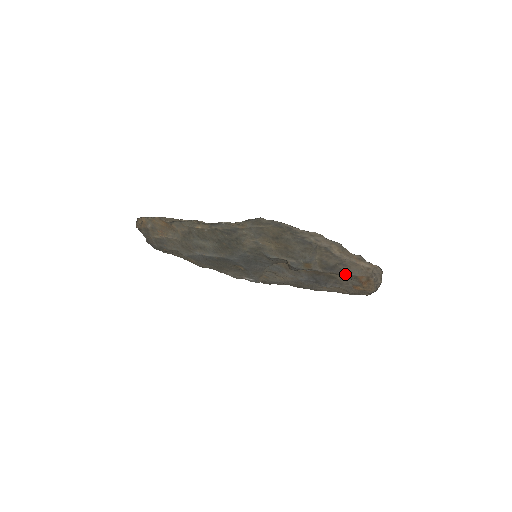
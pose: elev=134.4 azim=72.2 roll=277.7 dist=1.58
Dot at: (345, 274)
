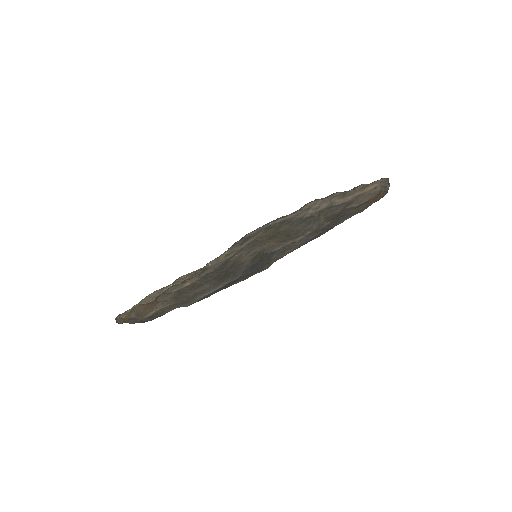
Dot at: (355, 208)
